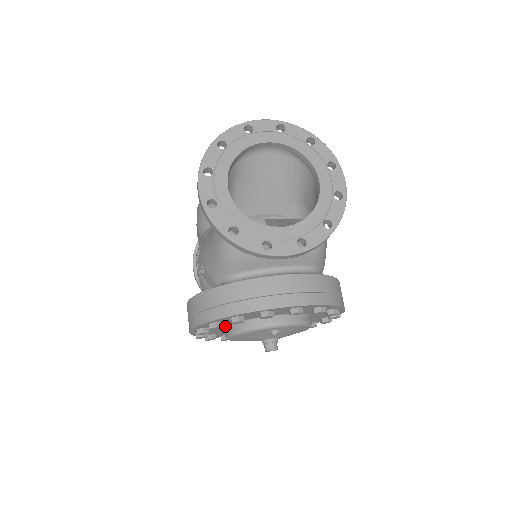
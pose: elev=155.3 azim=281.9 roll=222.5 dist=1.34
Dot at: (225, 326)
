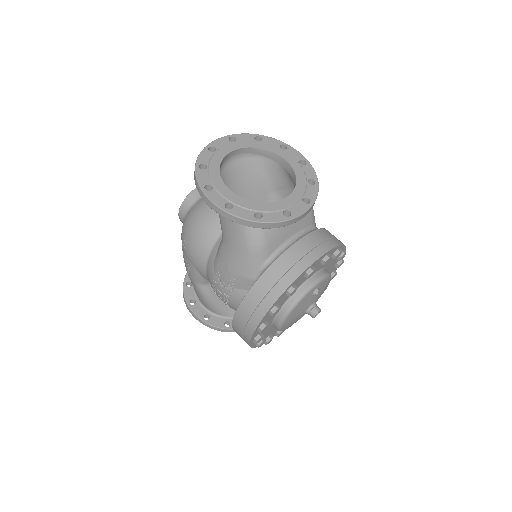
Dot at: occluded
